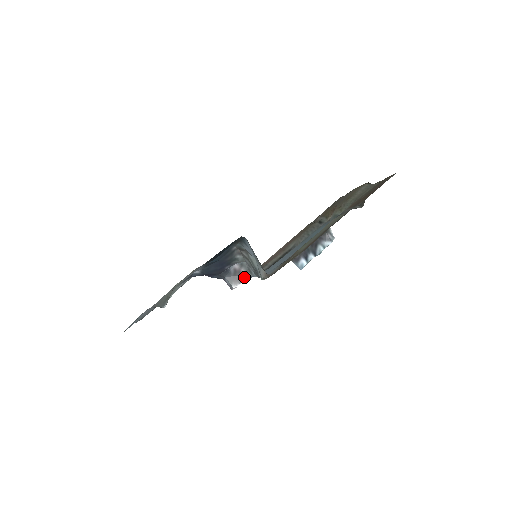
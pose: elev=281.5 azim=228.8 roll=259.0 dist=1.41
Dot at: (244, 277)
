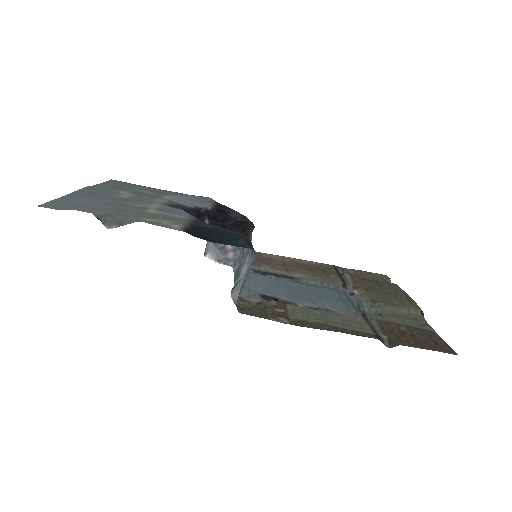
Dot at: (225, 260)
